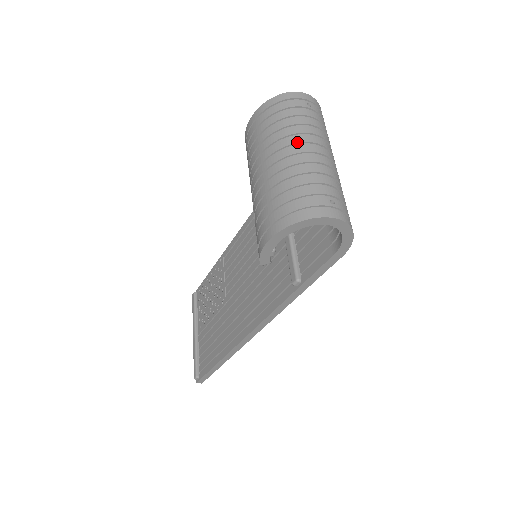
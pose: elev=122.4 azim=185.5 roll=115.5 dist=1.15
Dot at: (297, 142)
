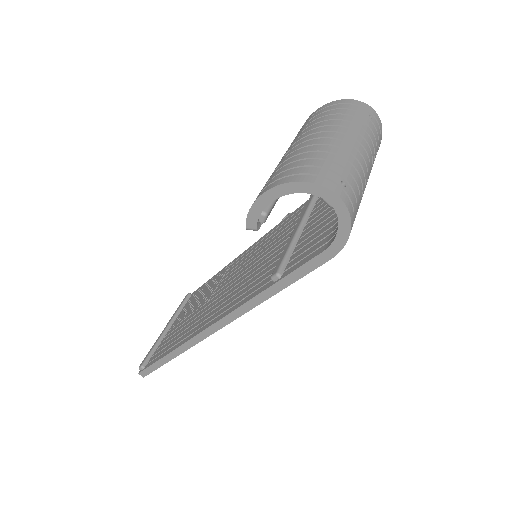
Dot at: (340, 131)
